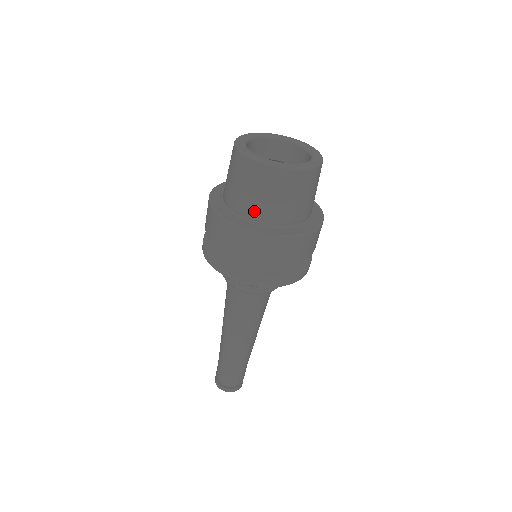
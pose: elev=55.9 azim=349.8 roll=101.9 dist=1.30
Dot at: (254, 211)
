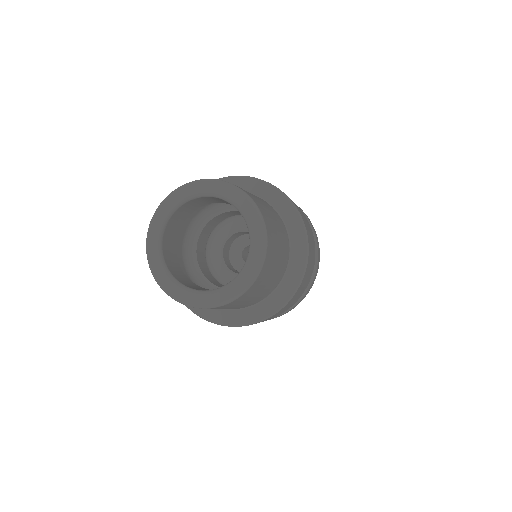
Dot at: occluded
